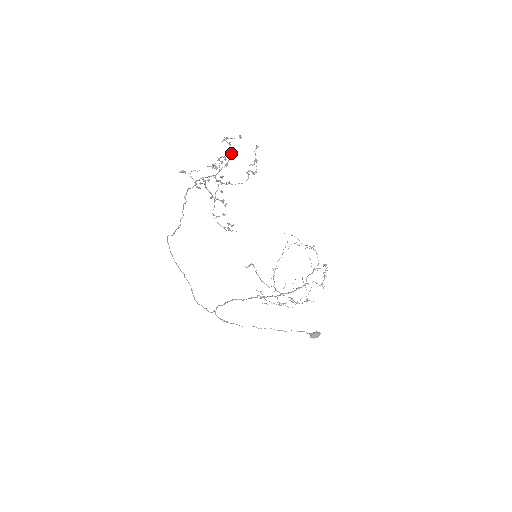
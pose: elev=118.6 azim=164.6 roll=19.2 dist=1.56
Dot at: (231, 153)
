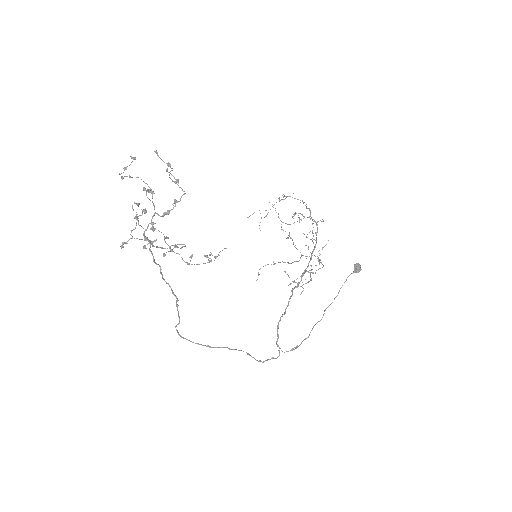
Dot at: occluded
